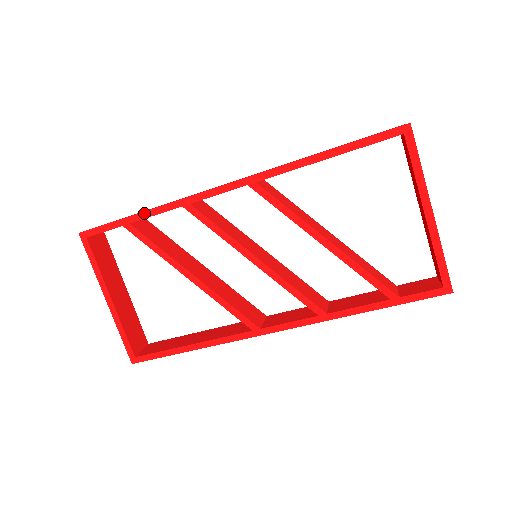
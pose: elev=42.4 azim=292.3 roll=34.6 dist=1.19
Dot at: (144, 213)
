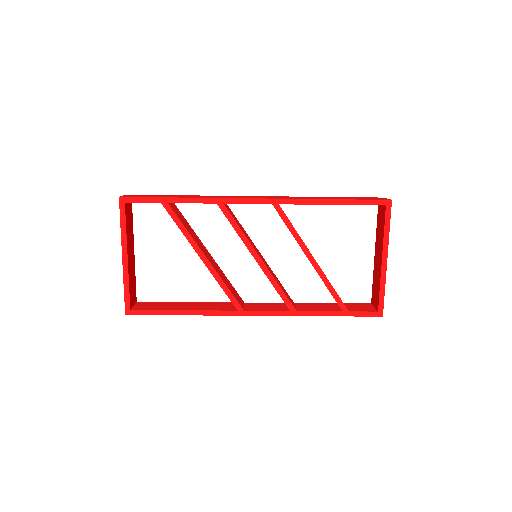
Dot at: (183, 199)
